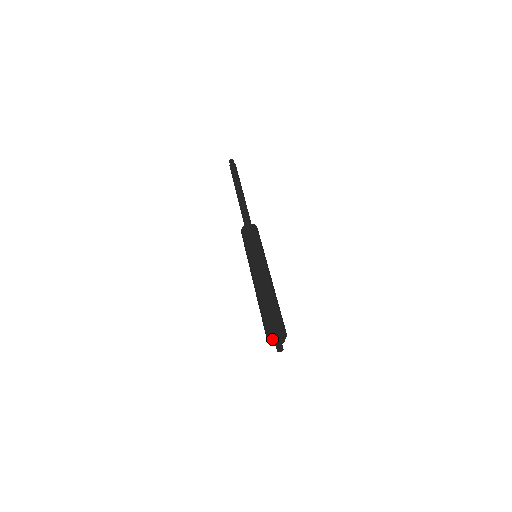
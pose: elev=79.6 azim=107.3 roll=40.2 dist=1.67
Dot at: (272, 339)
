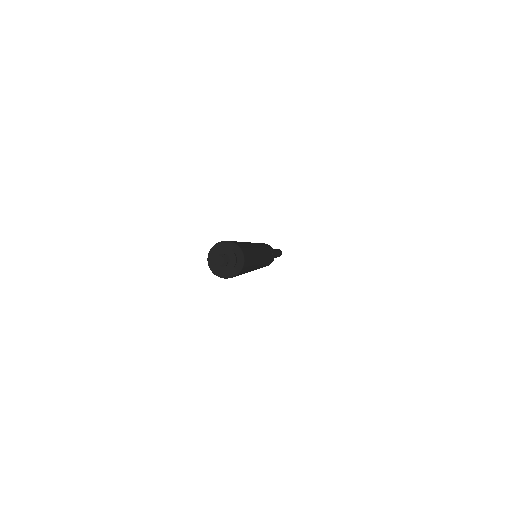
Dot at: (211, 259)
